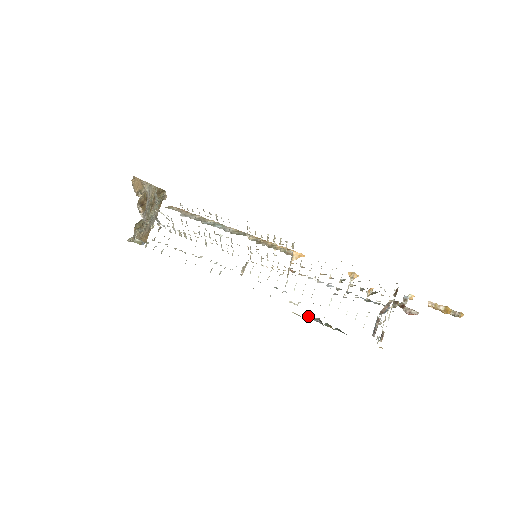
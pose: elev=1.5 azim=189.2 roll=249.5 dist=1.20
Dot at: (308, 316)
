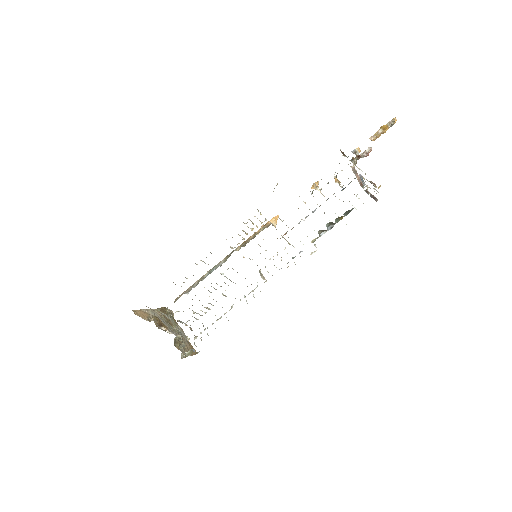
Dot at: (321, 232)
